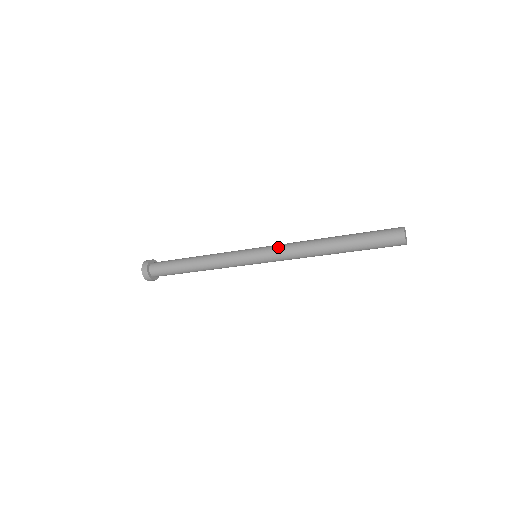
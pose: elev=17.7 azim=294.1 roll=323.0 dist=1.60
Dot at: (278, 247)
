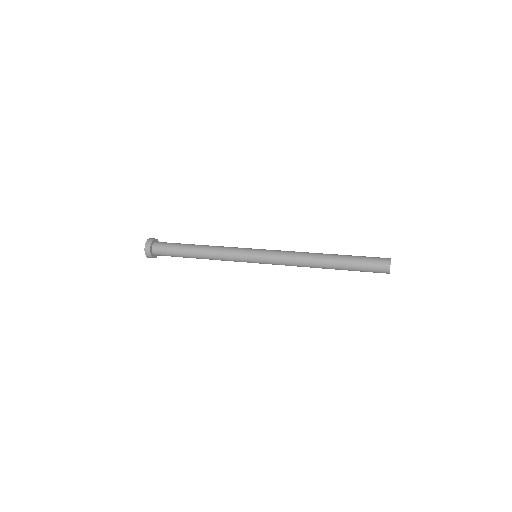
Dot at: (279, 251)
